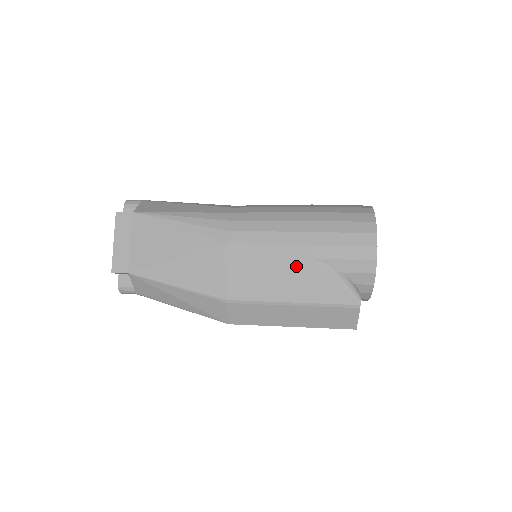
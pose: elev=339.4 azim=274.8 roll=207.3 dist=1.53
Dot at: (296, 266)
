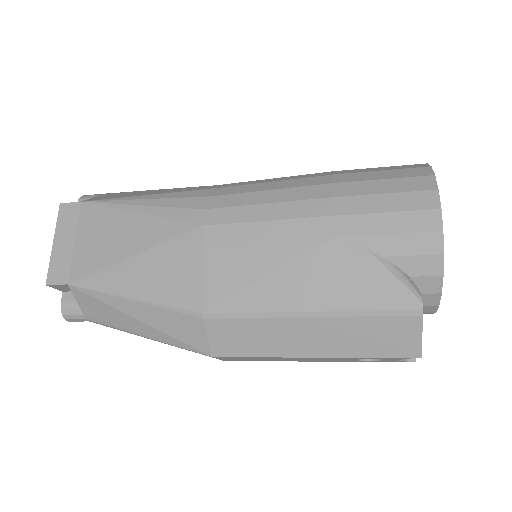
Dot at: (308, 251)
